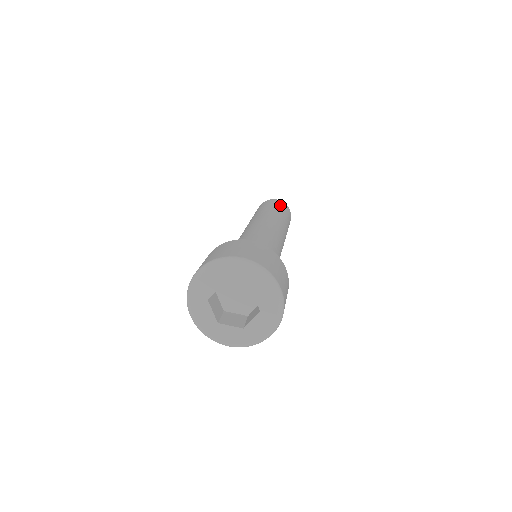
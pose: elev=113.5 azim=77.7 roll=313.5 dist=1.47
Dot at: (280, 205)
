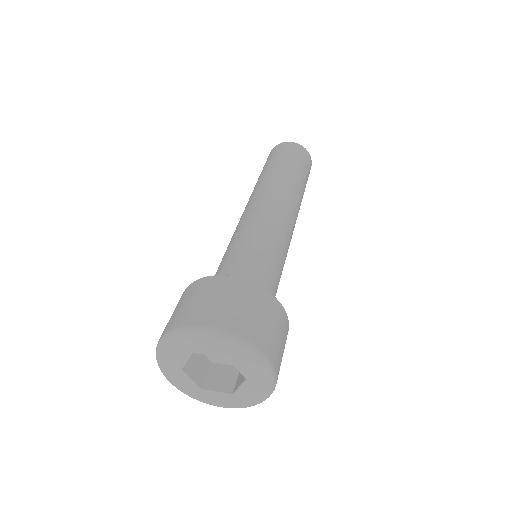
Dot at: (308, 169)
